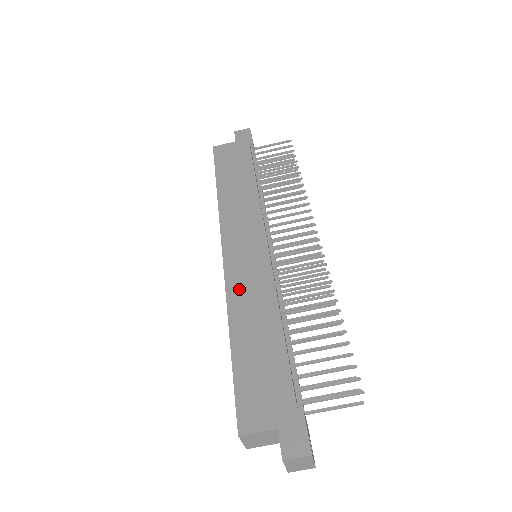
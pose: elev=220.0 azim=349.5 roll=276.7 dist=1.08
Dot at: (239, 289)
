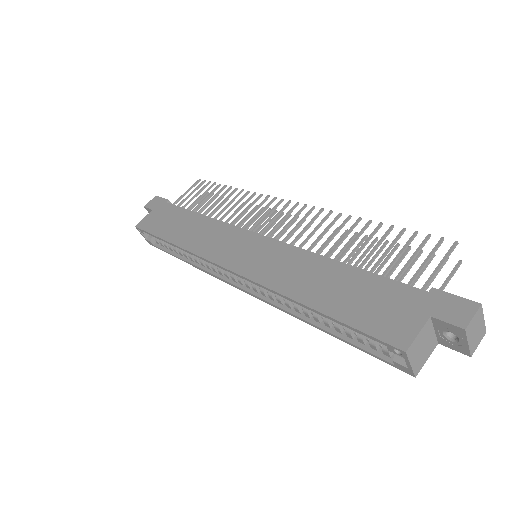
Dot at: (272, 274)
